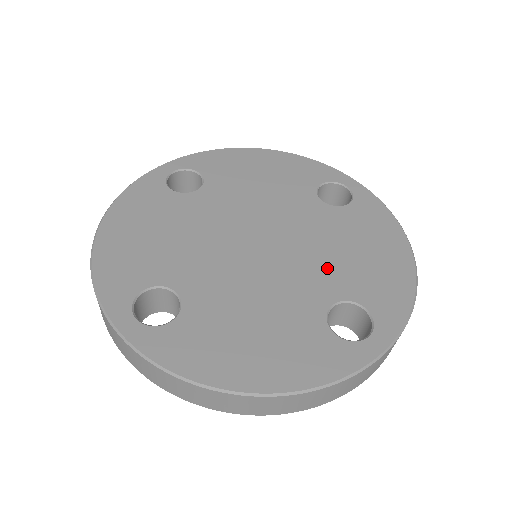
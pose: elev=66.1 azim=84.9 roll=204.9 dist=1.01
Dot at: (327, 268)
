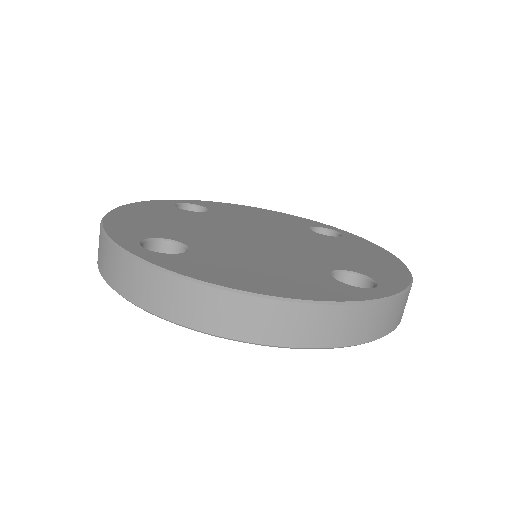
Dot at: (326, 256)
